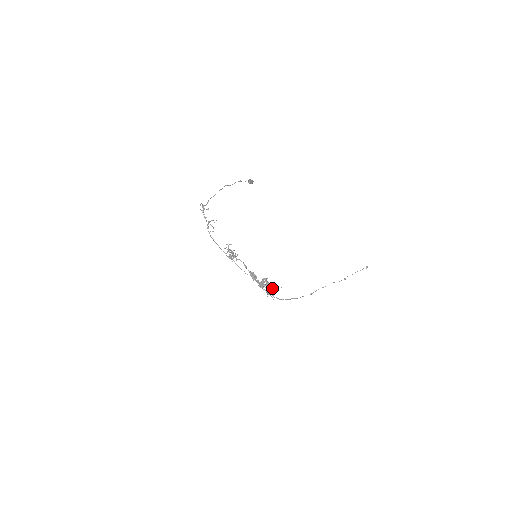
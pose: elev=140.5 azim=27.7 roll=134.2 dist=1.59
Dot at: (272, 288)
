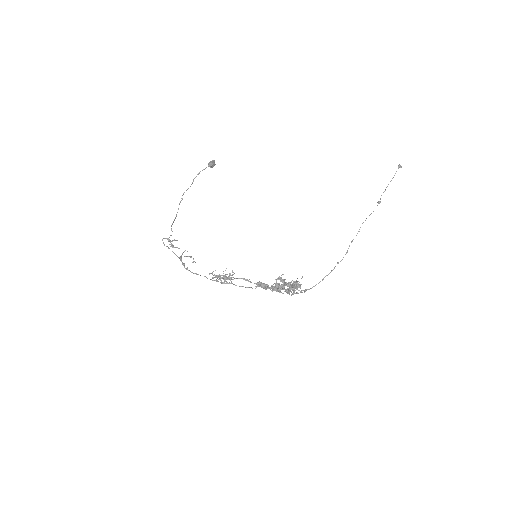
Dot at: (291, 286)
